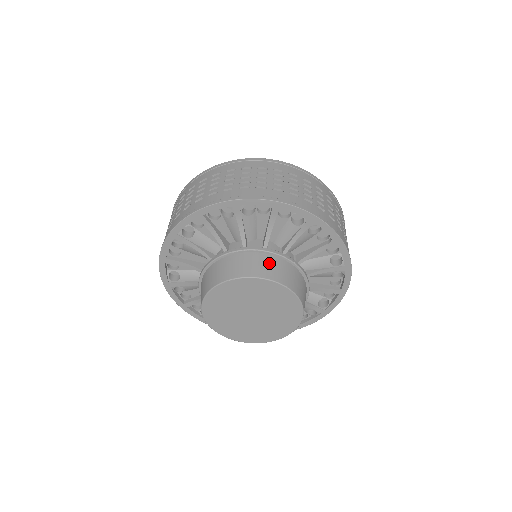
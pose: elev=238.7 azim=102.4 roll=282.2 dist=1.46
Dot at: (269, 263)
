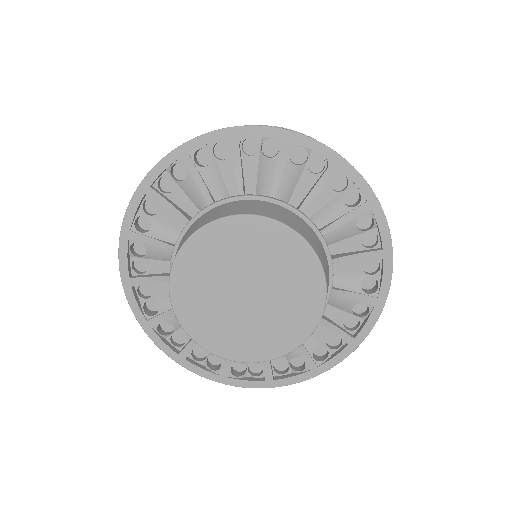
Dot at: (244, 205)
